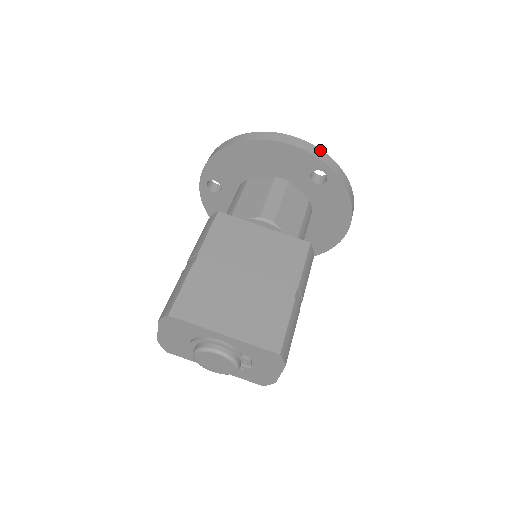
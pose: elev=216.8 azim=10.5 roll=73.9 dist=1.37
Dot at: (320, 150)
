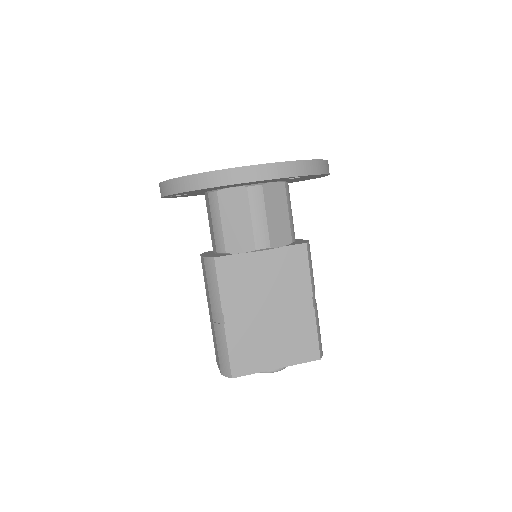
Dot at: (292, 163)
